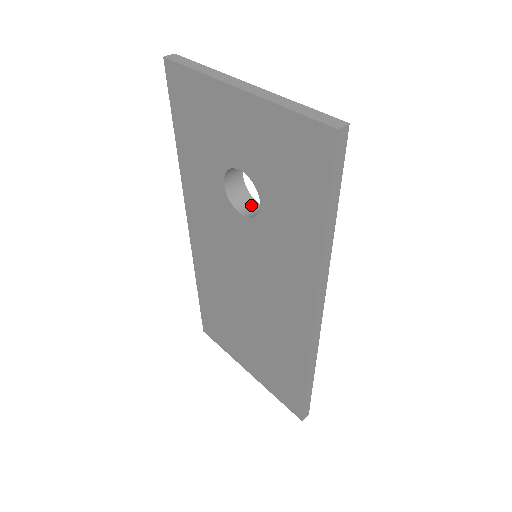
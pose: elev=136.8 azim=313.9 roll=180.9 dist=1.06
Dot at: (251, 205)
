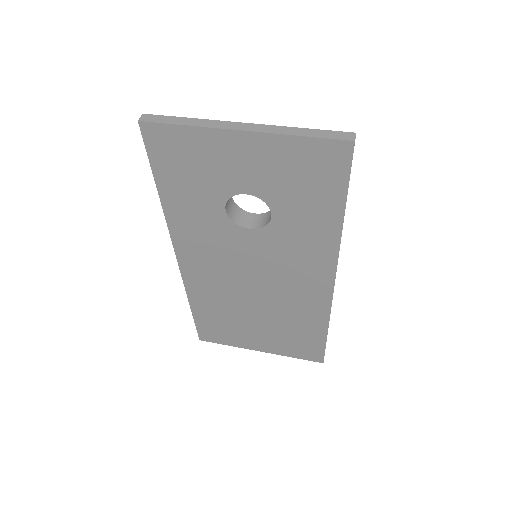
Dot at: (249, 217)
